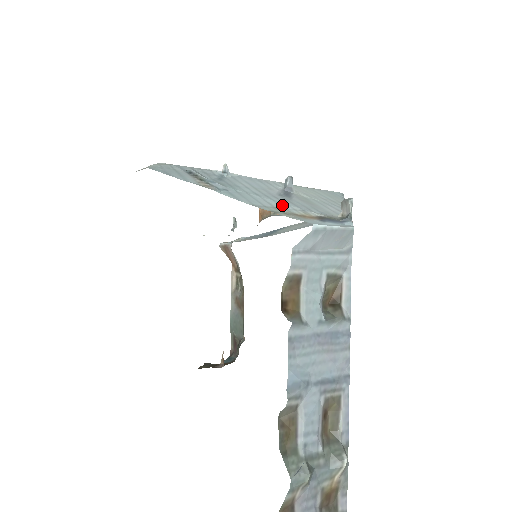
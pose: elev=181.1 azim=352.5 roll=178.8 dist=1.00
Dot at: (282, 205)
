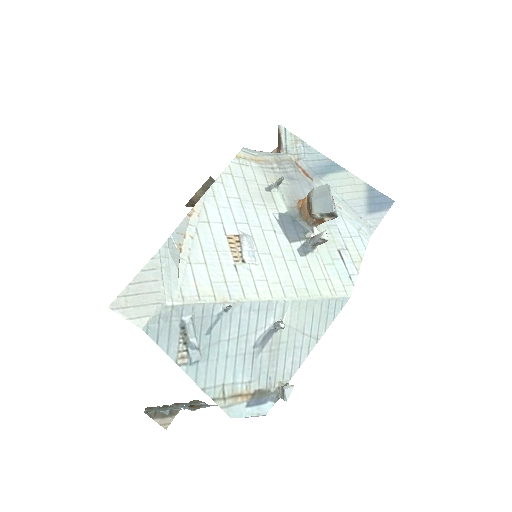
Dot at: (236, 376)
